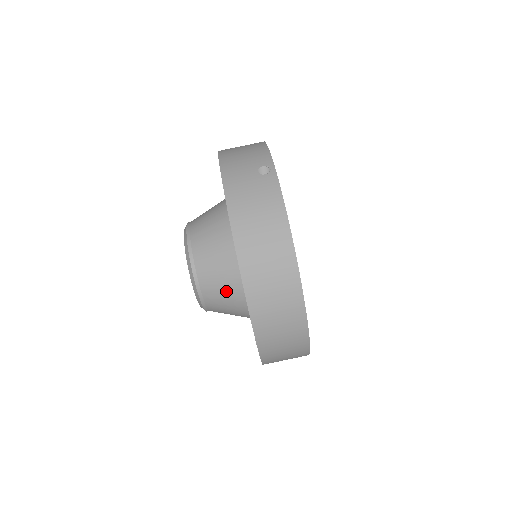
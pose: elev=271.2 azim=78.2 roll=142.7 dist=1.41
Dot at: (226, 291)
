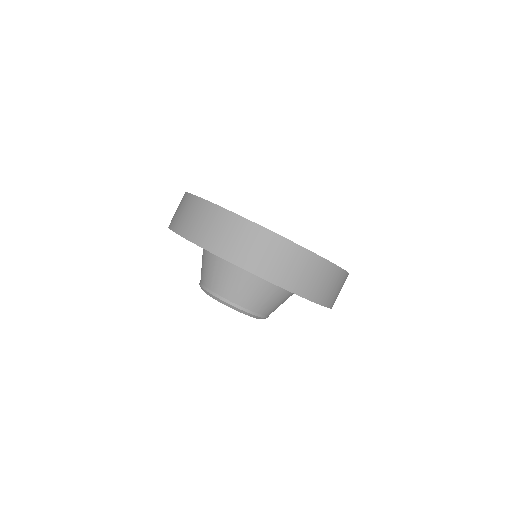
Dot at: (230, 278)
